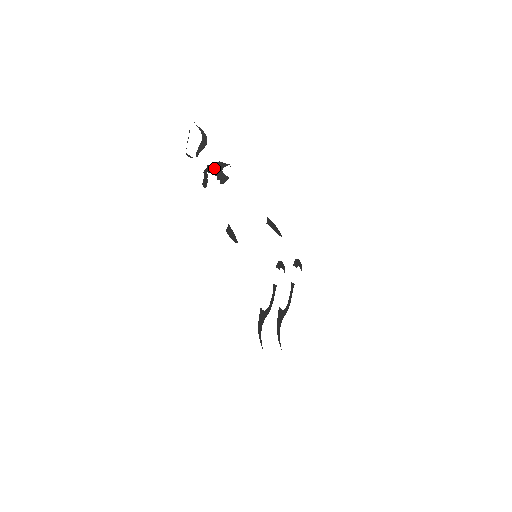
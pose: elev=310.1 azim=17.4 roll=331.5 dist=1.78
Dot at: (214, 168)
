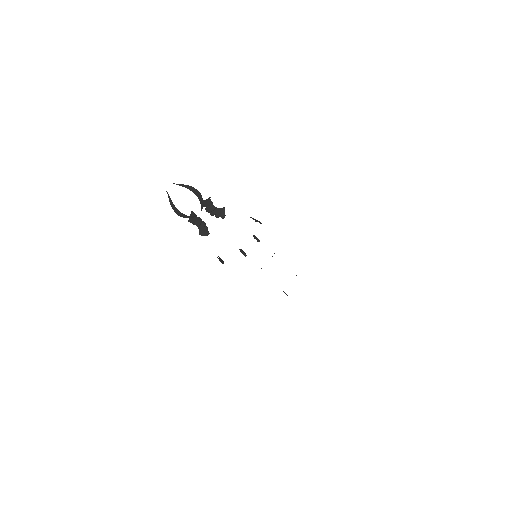
Dot at: (207, 211)
